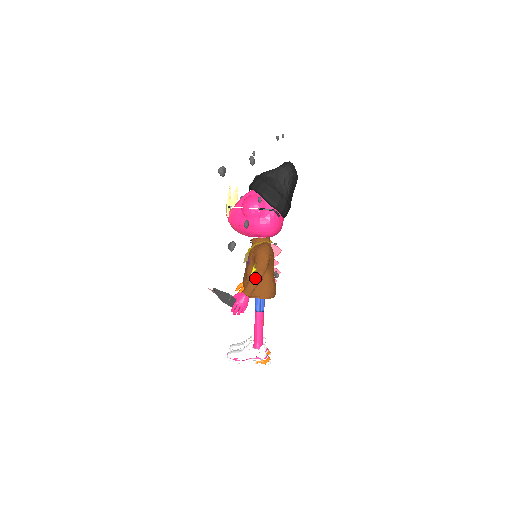
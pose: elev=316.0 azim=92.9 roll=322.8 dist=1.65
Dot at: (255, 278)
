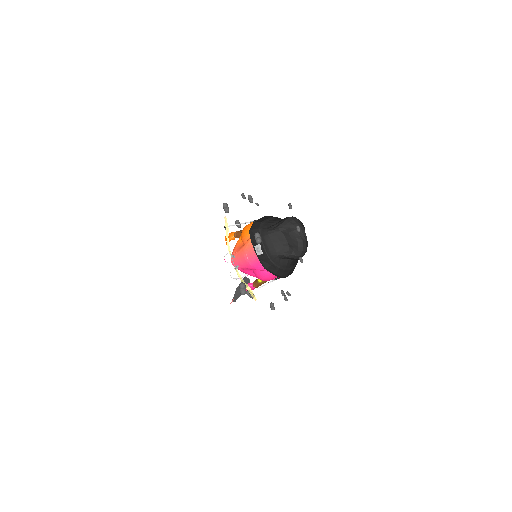
Dot at: occluded
